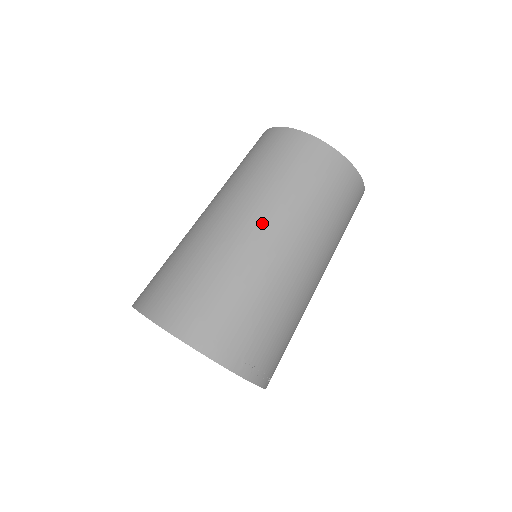
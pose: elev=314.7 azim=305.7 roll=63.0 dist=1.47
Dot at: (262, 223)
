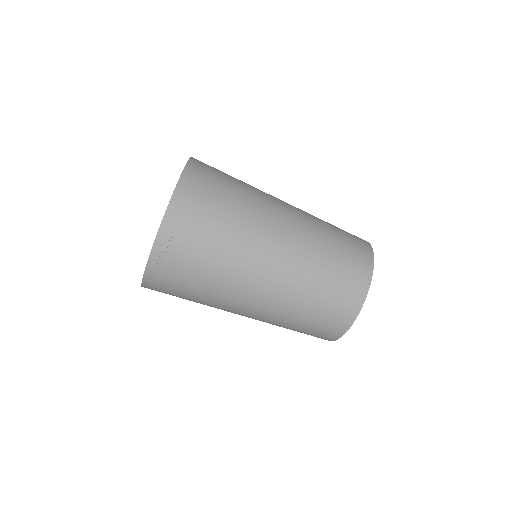
Dot at: (293, 218)
